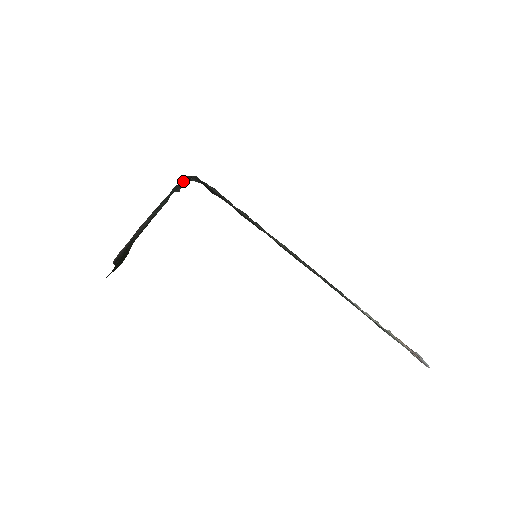
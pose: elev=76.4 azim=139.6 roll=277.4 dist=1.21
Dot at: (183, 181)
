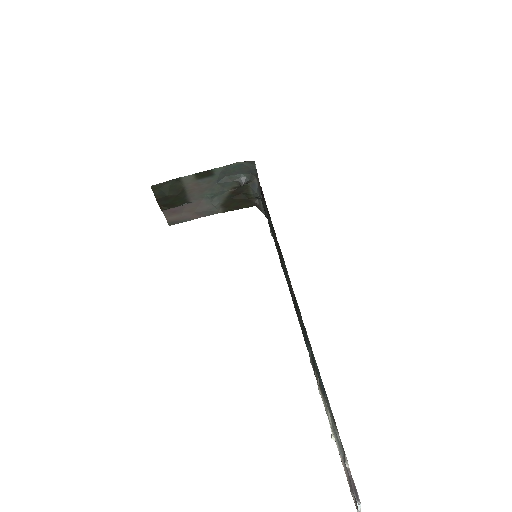
Dot at: (250, 171)
